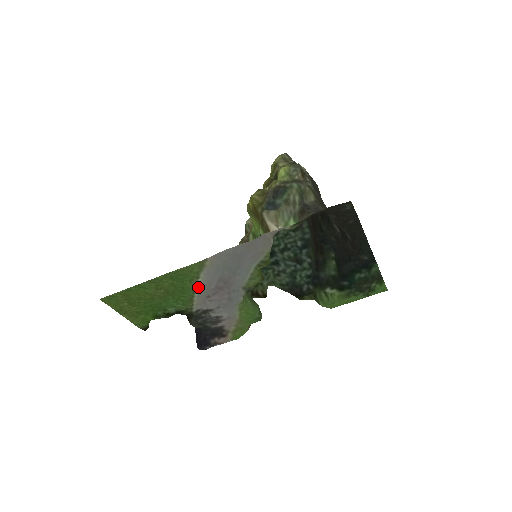
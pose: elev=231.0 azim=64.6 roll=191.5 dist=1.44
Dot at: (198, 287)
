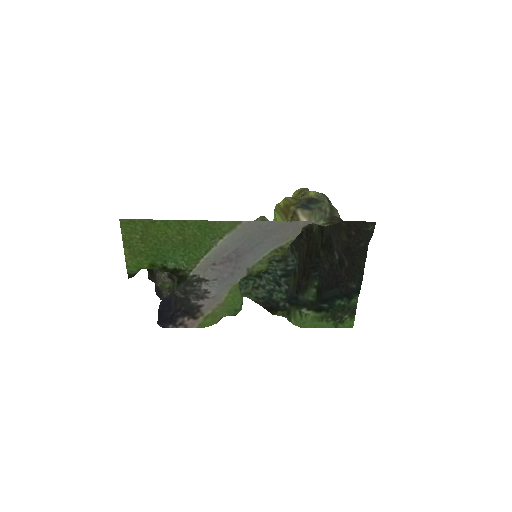
Dot at: (213, 249)
